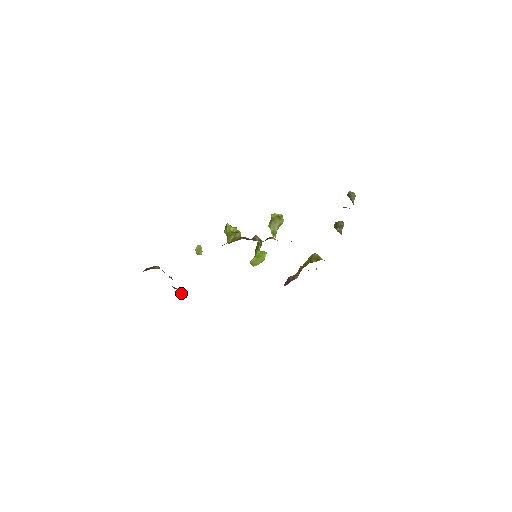
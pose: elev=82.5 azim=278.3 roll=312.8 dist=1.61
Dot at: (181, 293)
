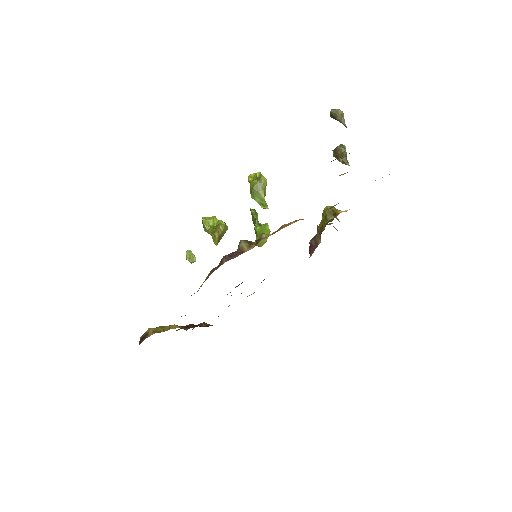
Dot at: (198, 325)
